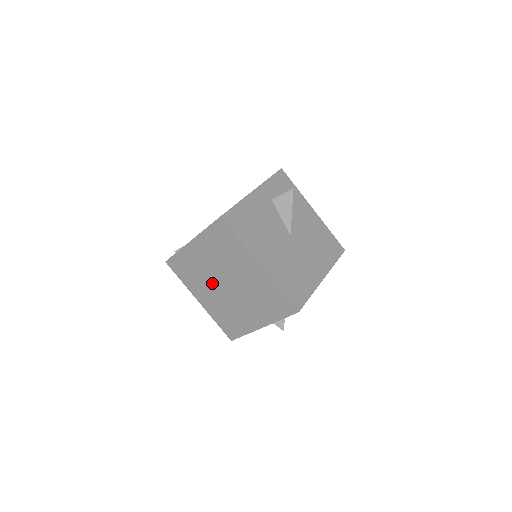
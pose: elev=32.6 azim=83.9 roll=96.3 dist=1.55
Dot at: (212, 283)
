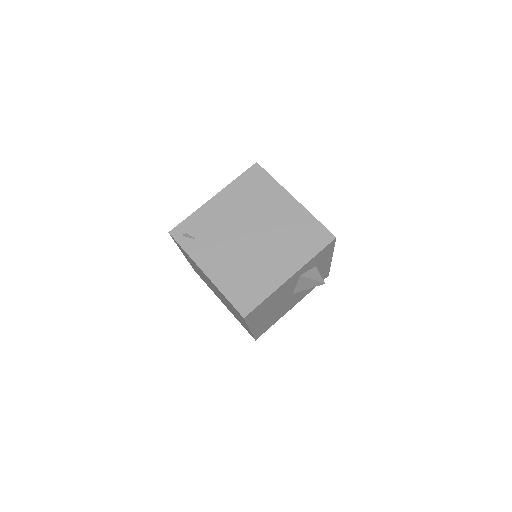
Dot at: (204, 277)
